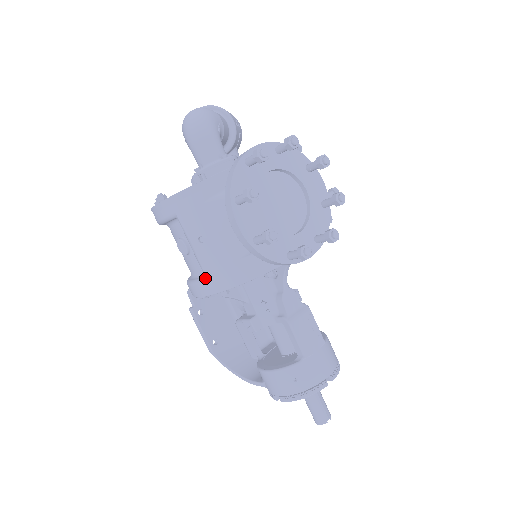
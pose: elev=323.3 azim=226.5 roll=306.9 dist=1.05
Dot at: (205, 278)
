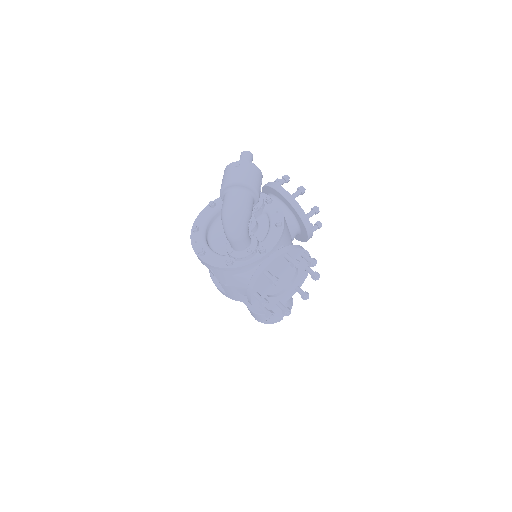
Dot at: (225, 292)
